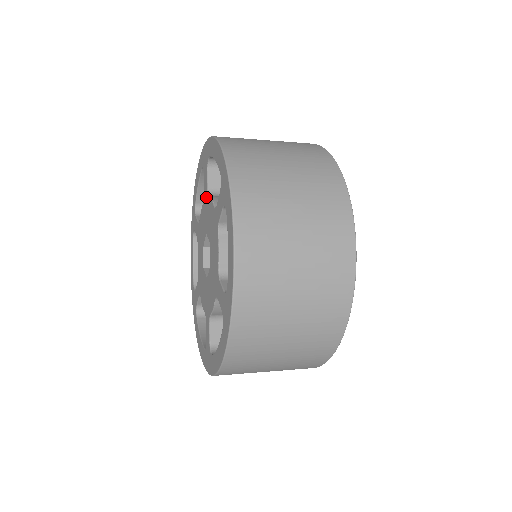
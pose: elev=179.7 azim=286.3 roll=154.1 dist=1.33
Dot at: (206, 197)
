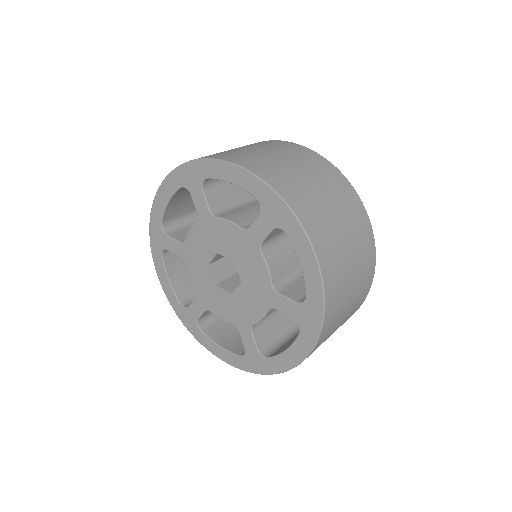
Dot at: (207, 218)
